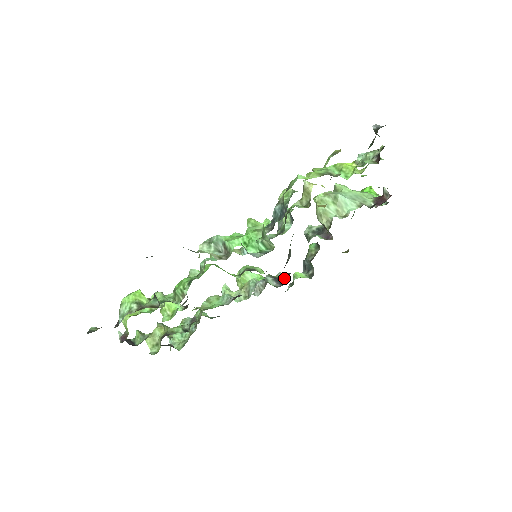
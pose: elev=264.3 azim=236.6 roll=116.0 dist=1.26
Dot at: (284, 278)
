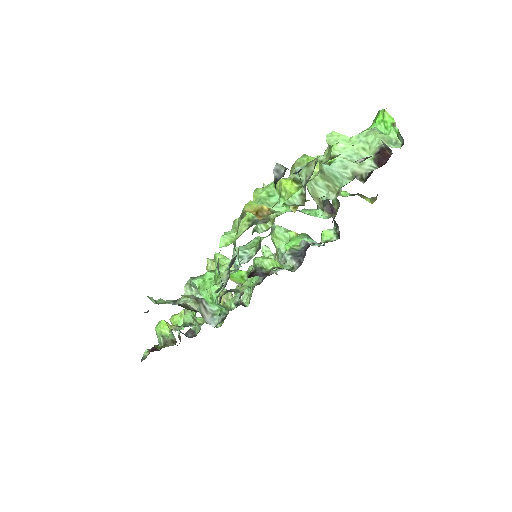
Dot at: (303, 253)
